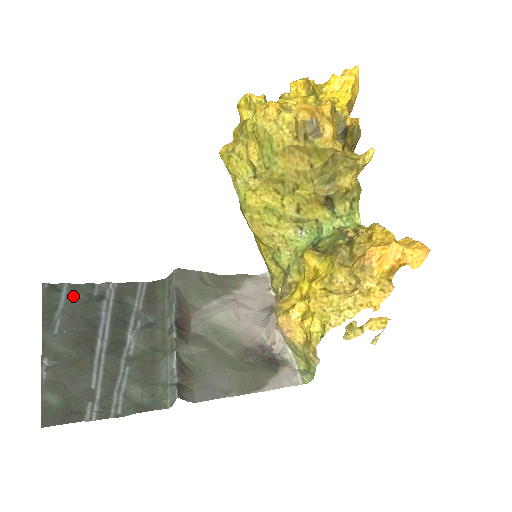
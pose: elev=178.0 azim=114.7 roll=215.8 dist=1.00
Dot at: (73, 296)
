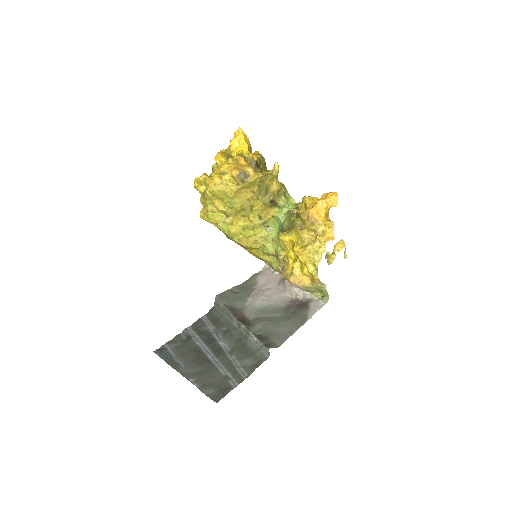
Dot at: (174, 347)
